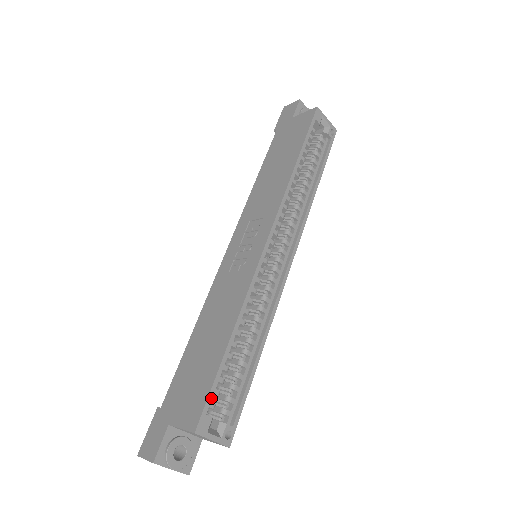
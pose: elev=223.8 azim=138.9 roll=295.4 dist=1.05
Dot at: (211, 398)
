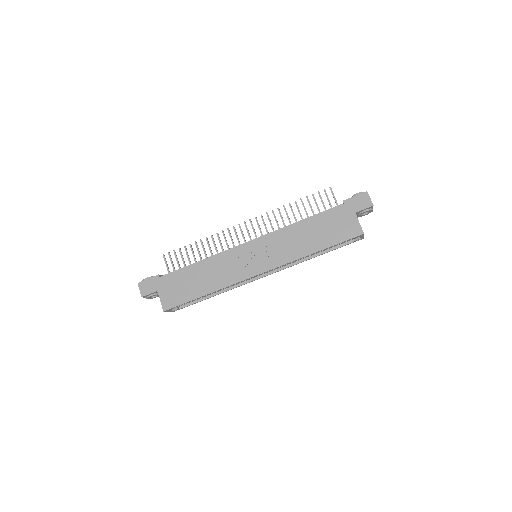
Dot at: occluded
